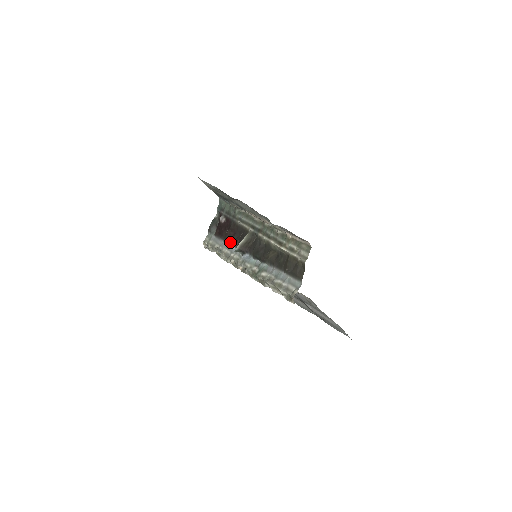
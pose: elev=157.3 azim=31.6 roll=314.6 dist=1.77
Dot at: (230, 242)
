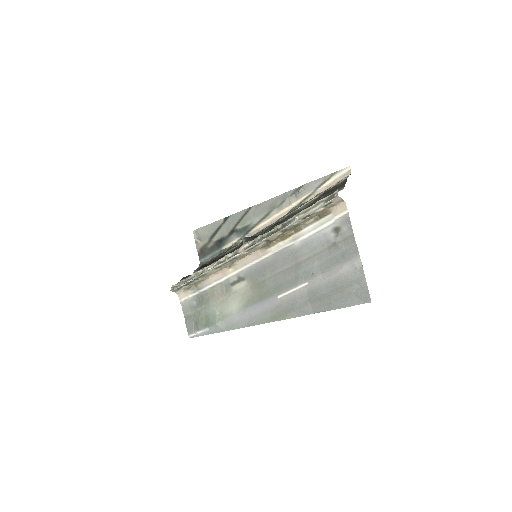
Dot at: occluded
